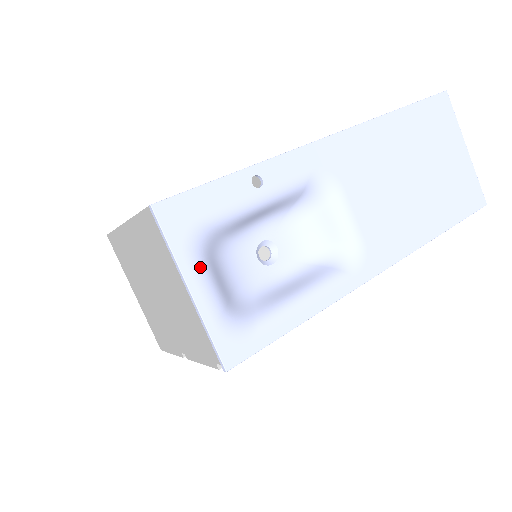
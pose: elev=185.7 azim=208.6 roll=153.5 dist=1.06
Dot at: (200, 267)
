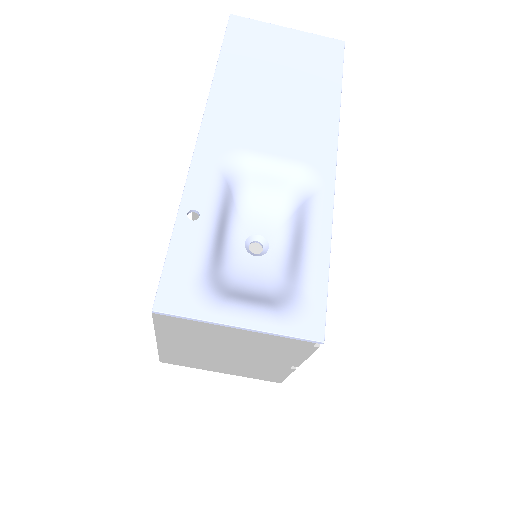
Dot at: (227, 306)
